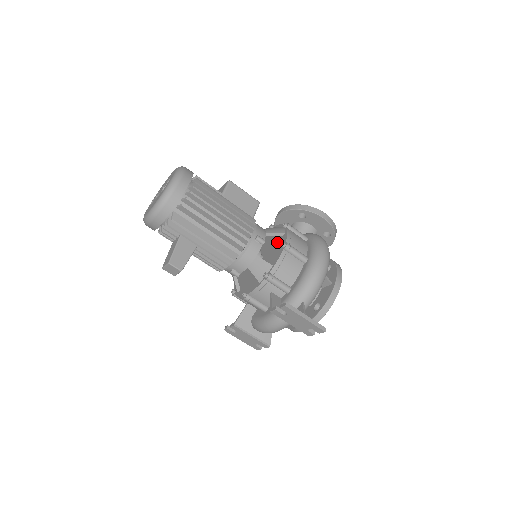
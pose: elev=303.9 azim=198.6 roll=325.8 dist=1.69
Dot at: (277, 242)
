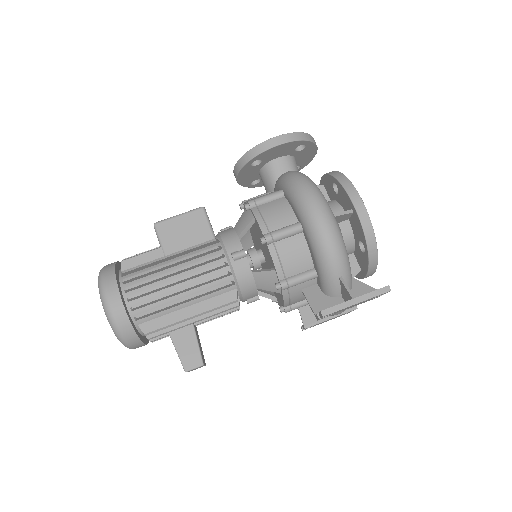
Dot at: occluded
